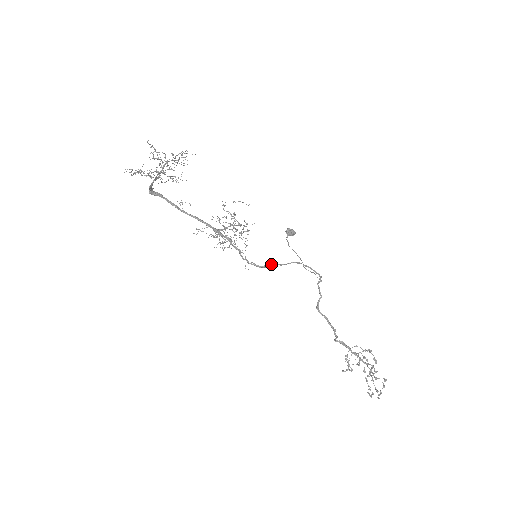
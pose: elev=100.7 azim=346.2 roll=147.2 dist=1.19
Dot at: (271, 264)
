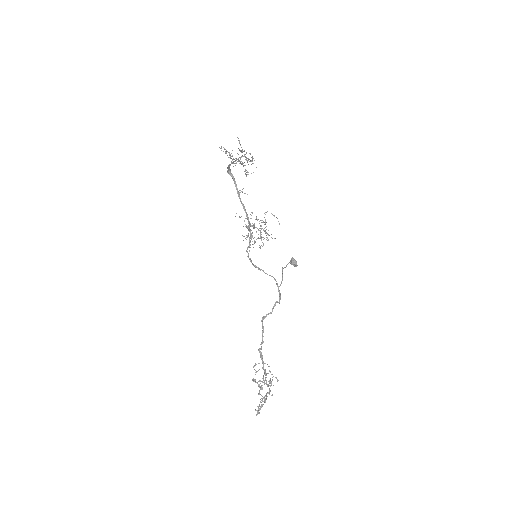
Dot at: occluded
